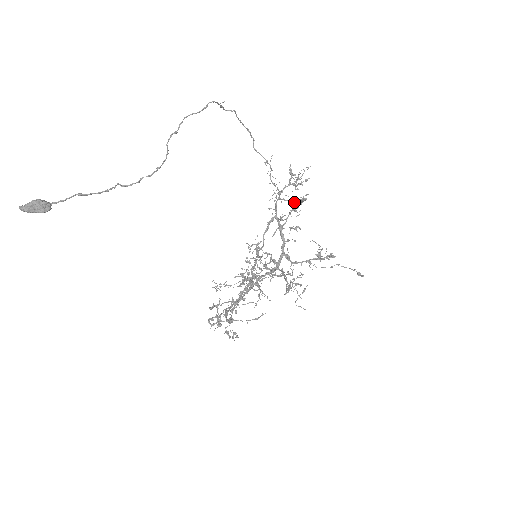
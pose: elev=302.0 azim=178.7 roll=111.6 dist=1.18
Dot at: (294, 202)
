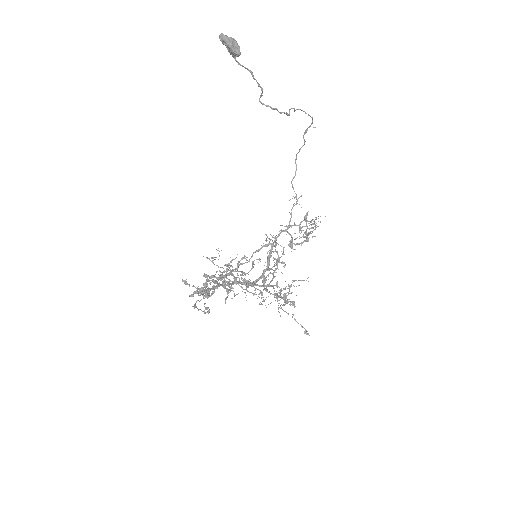
Dot at: (315, 229)
